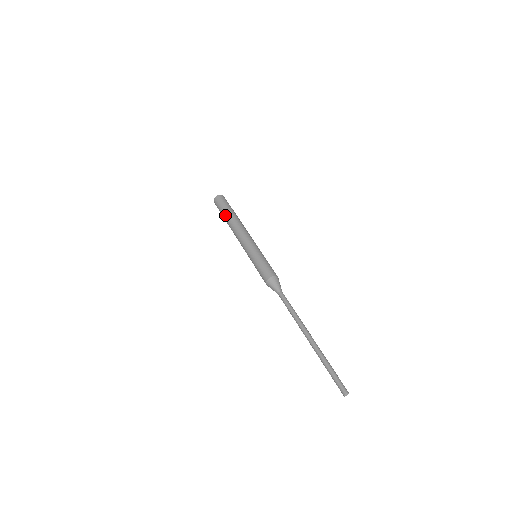
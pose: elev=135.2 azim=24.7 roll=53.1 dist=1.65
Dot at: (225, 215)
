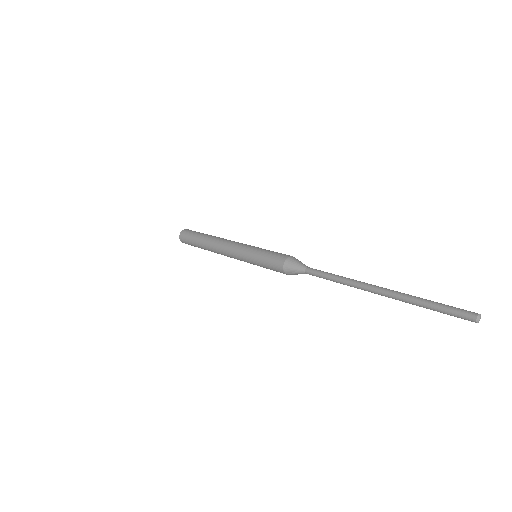
Dot at: (199, 243)
